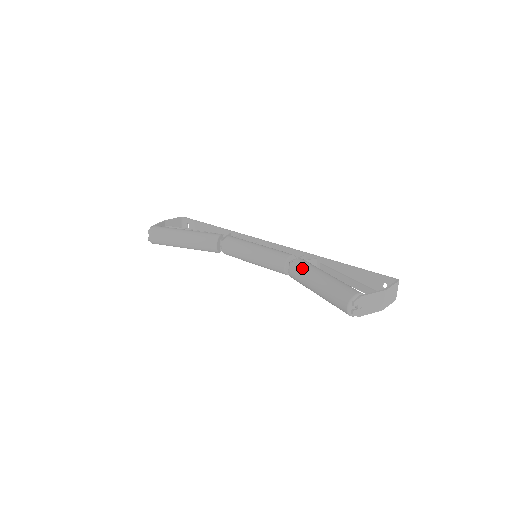
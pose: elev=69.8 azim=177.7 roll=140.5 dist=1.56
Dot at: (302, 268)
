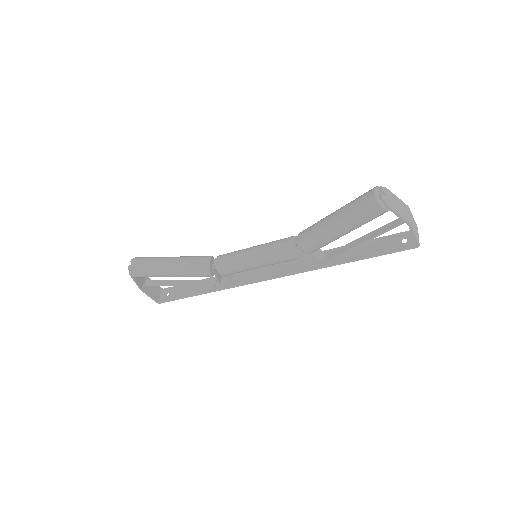
Dot at: occluded
